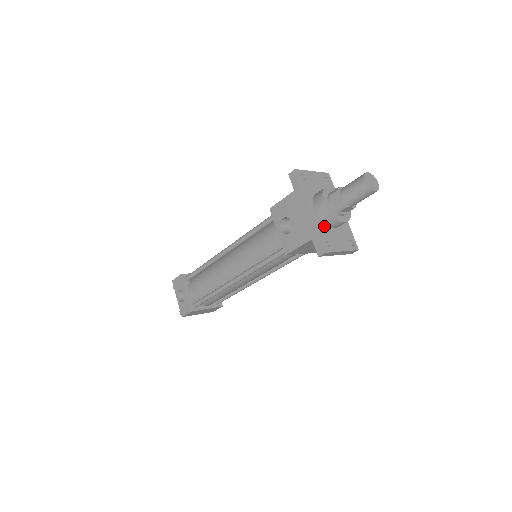
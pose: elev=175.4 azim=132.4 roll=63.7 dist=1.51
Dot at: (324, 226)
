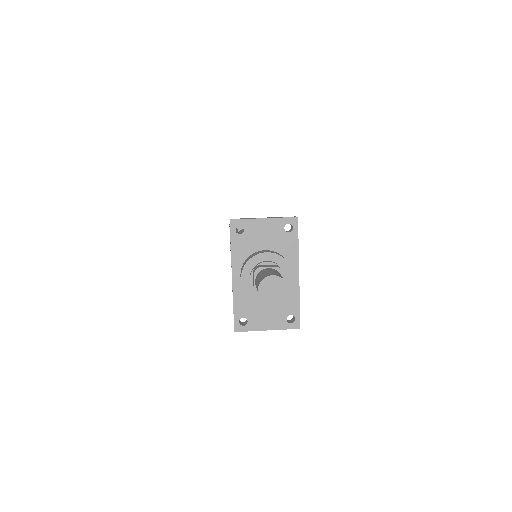
Dot at: (248, 298)
